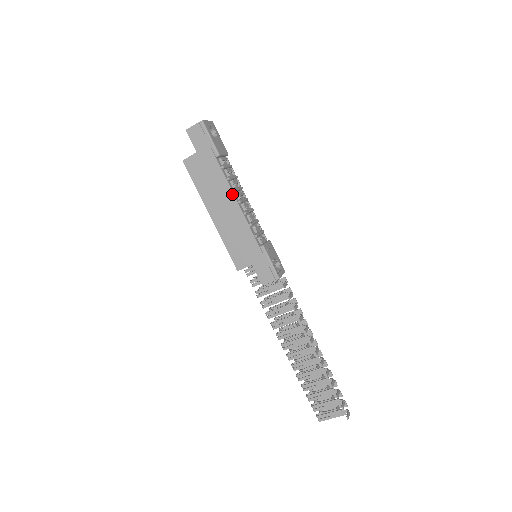
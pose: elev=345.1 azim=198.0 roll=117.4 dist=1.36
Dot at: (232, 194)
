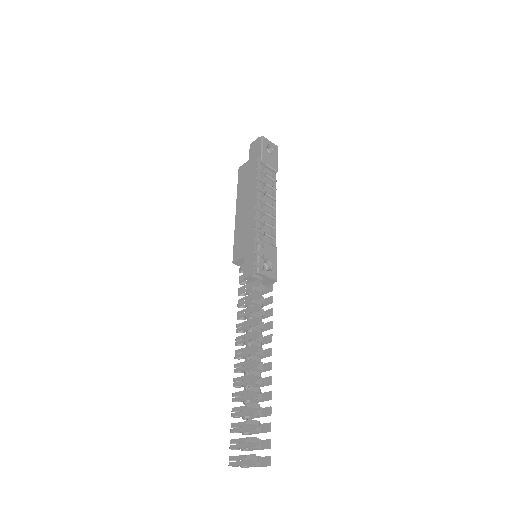
Dot at: (256, 192)
